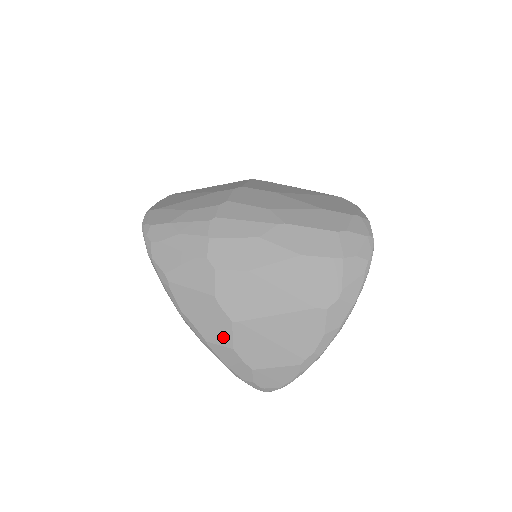
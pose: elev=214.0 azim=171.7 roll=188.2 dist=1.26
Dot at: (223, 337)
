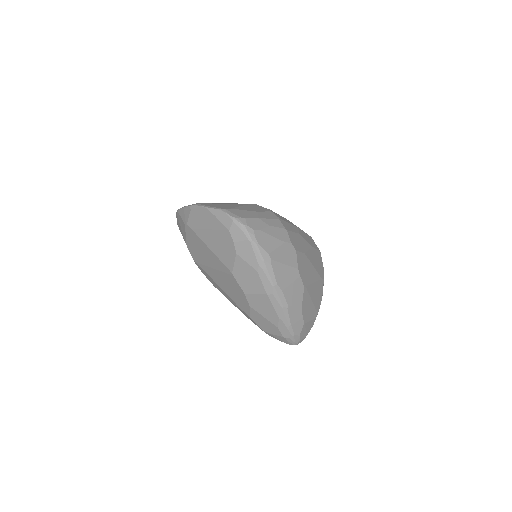
Dot at: (298, 300)
